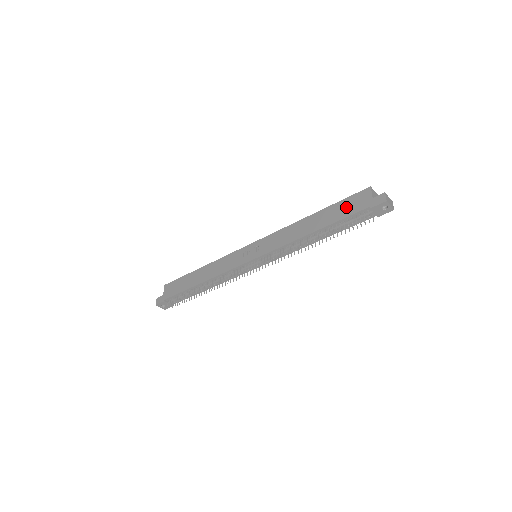
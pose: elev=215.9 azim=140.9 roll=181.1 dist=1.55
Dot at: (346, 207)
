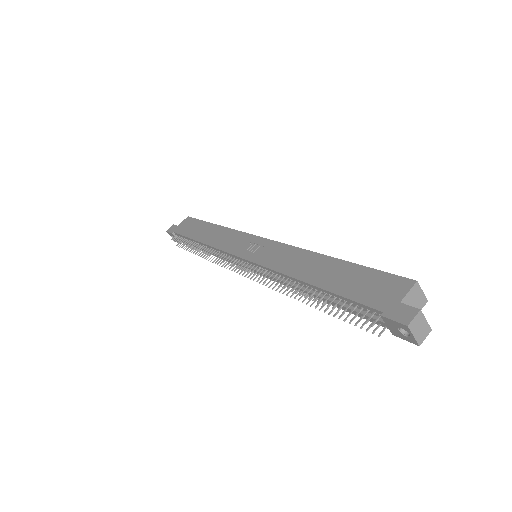
Dot at: (364, 283)
